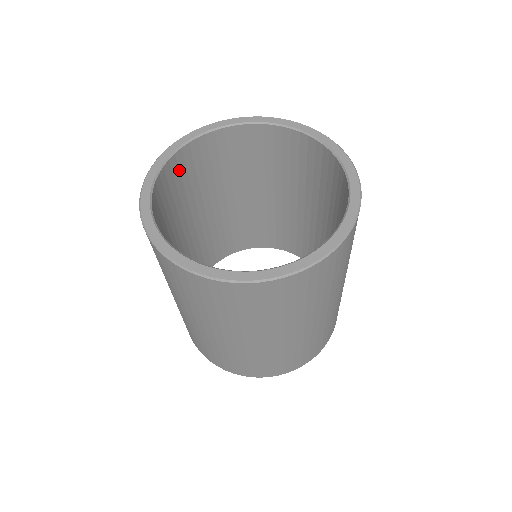
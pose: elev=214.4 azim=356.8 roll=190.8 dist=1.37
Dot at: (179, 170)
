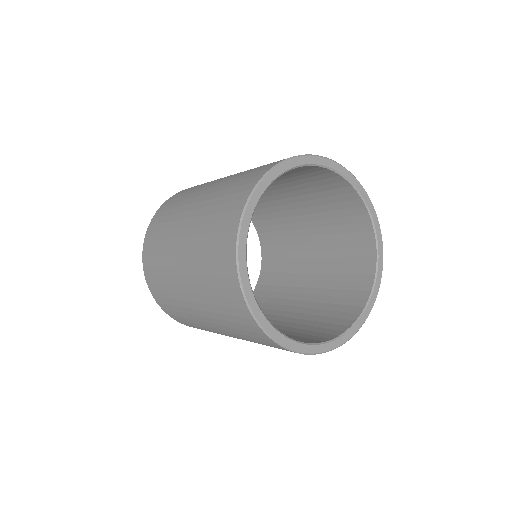
Dot at: occluded
